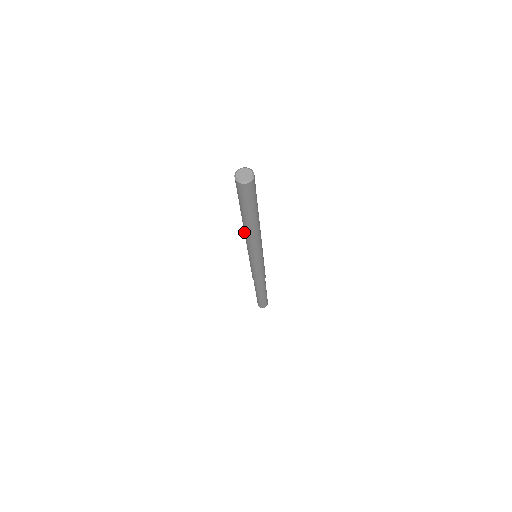
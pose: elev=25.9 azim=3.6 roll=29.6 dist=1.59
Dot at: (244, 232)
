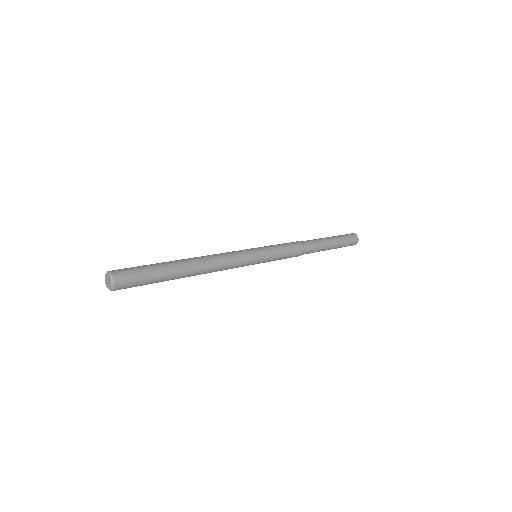
Dot at: occluded
